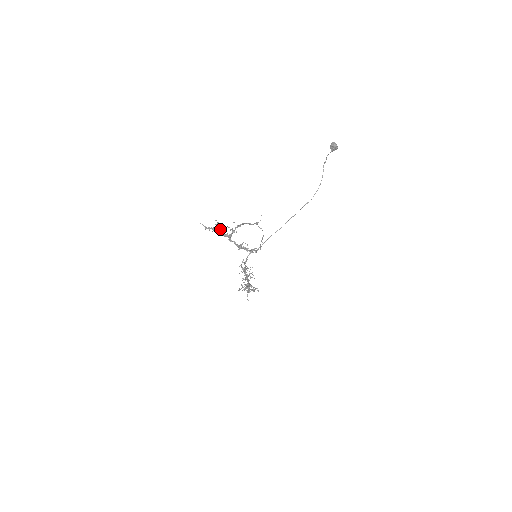
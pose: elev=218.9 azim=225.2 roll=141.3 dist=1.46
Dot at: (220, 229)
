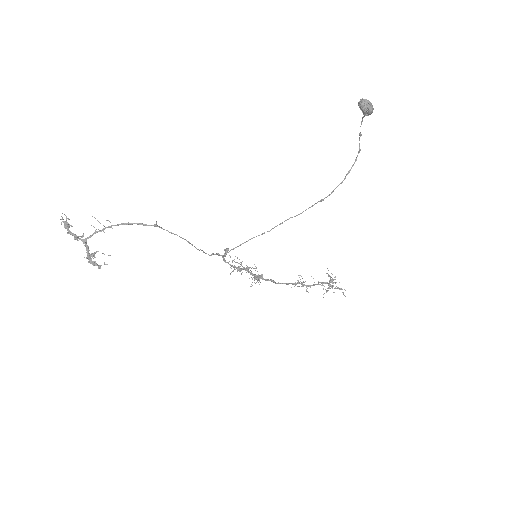
Dot at: (67, 228)
